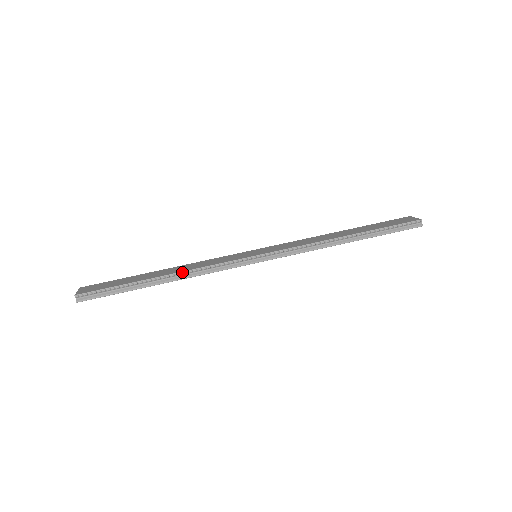
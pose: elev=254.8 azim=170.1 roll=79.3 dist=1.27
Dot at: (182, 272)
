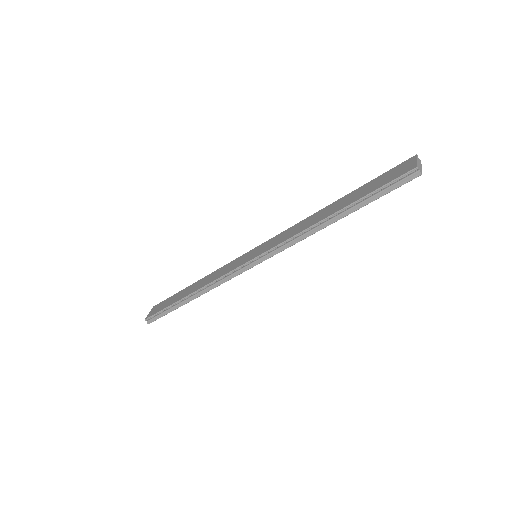
Dot at: (200, 289)
